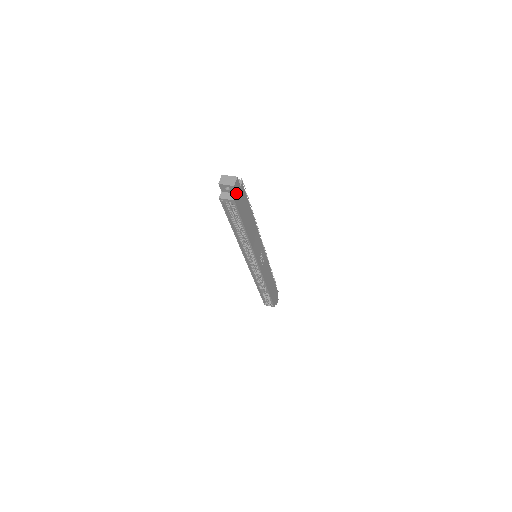
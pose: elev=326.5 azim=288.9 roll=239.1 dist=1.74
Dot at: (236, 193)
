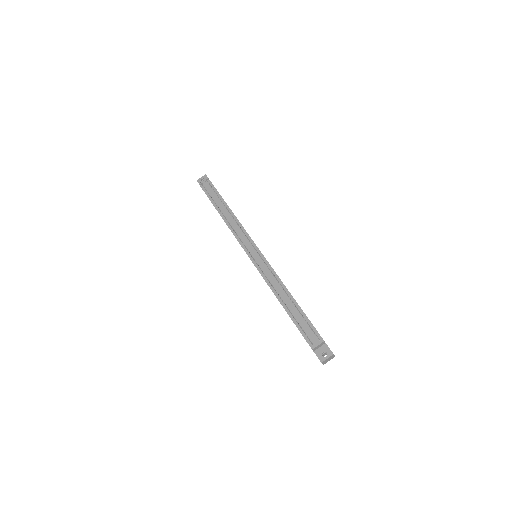
Dot at: occluded
